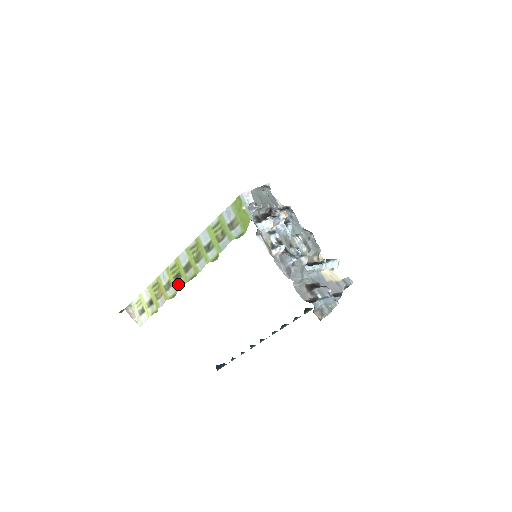
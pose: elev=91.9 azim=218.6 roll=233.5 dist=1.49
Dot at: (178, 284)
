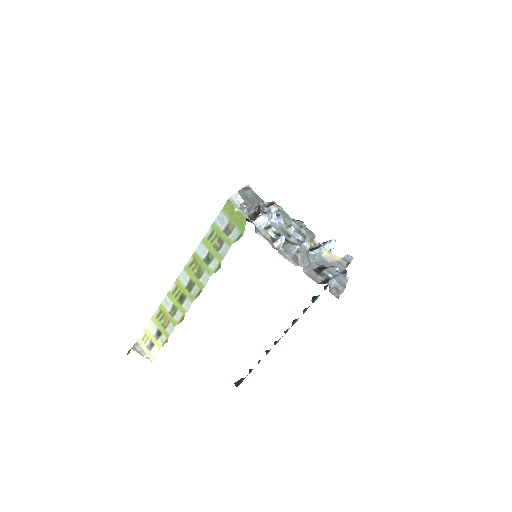
Dot at: (184, 306)
